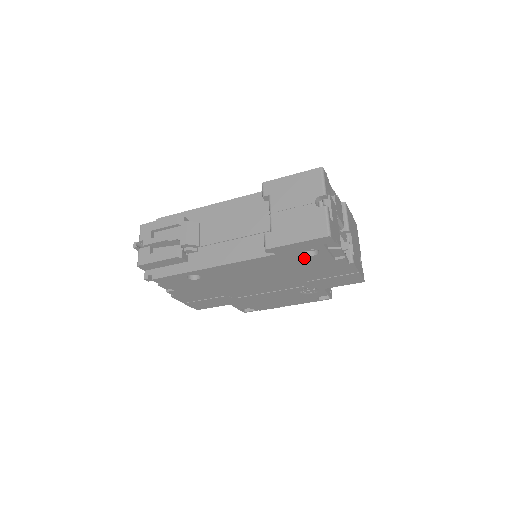
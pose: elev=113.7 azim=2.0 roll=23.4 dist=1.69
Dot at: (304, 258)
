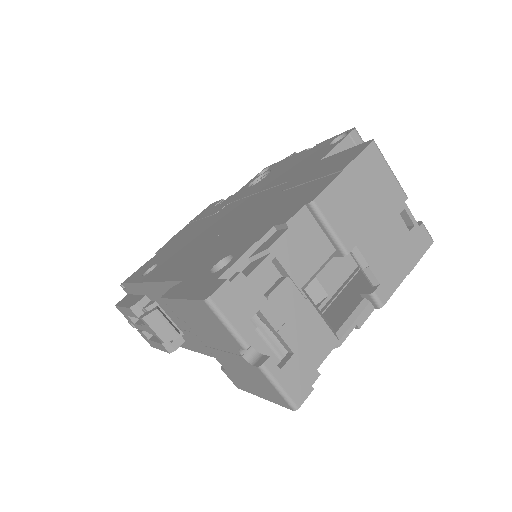
Dot at: occluded
